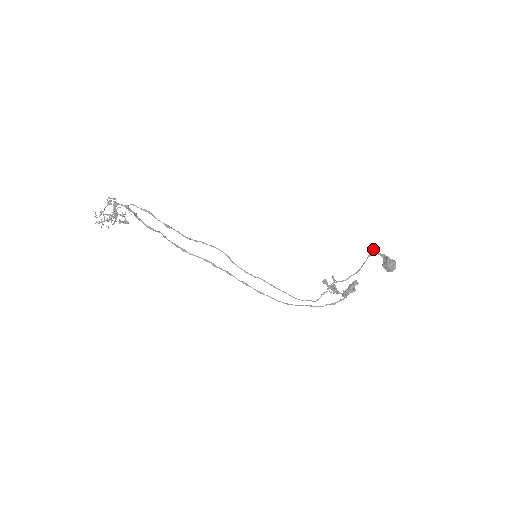
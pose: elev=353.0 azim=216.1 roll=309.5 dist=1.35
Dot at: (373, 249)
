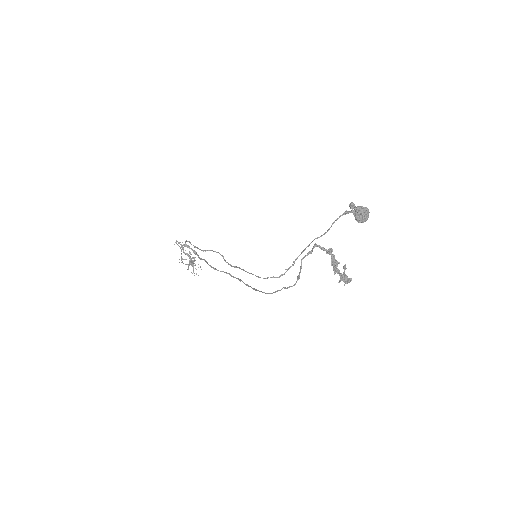
Dot at: (350, 207)
